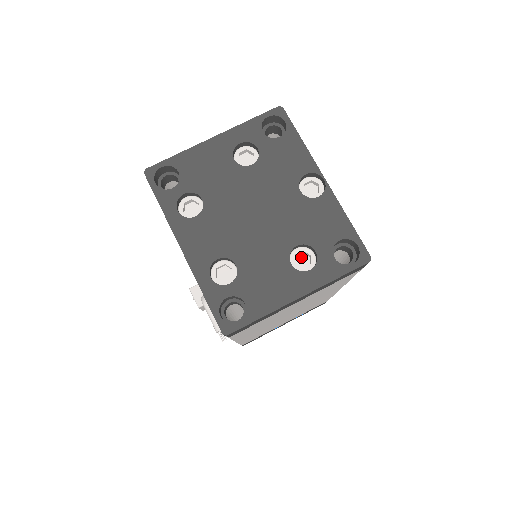
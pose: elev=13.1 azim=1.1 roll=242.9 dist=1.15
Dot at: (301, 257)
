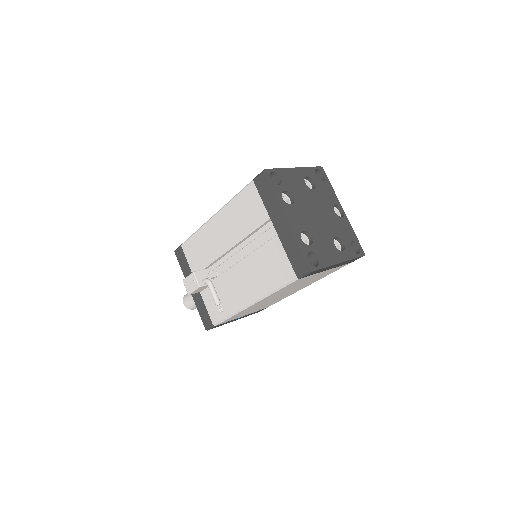
Dot at: occluded
